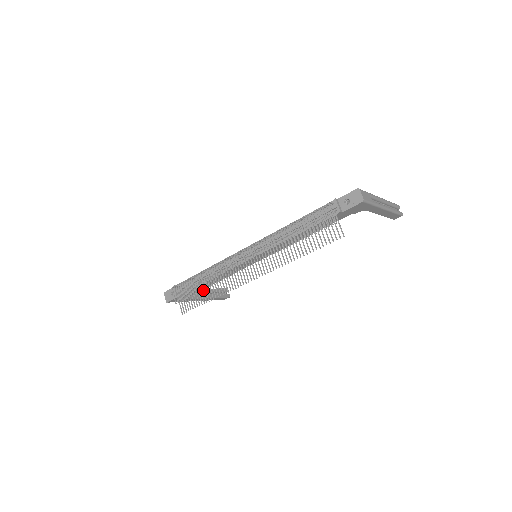
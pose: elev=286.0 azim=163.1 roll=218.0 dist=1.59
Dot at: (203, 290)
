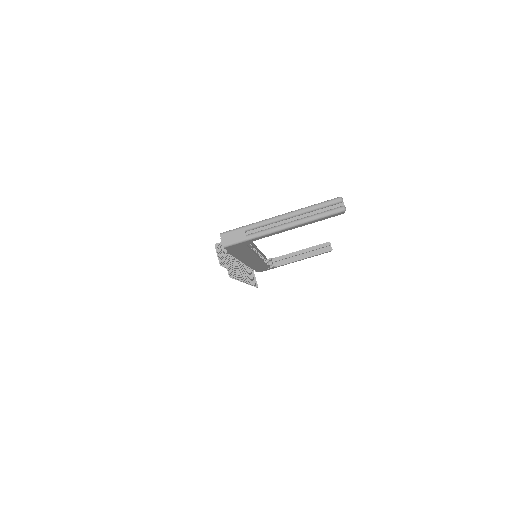
Dot at: (251, 276)
